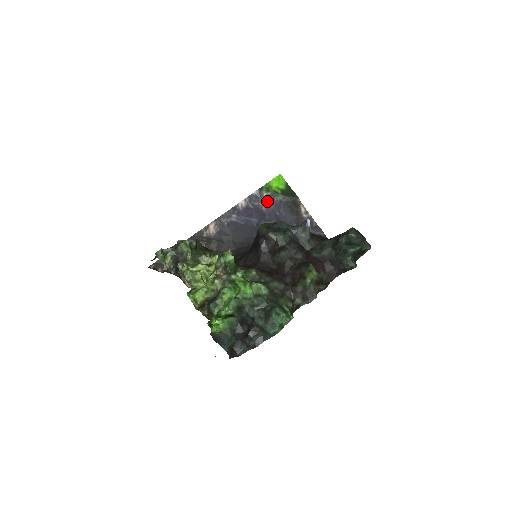
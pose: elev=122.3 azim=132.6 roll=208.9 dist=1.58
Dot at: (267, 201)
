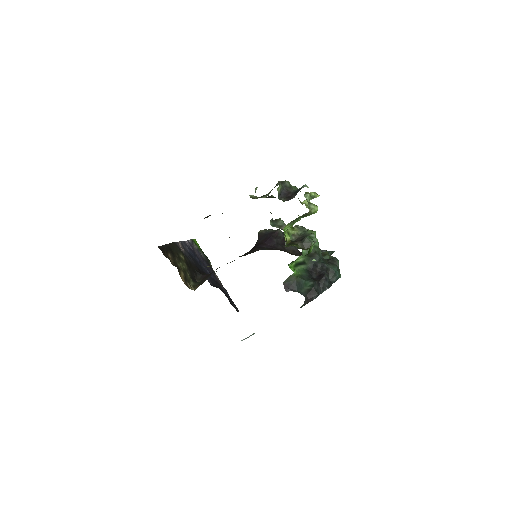
Dot at: (197, 252)
